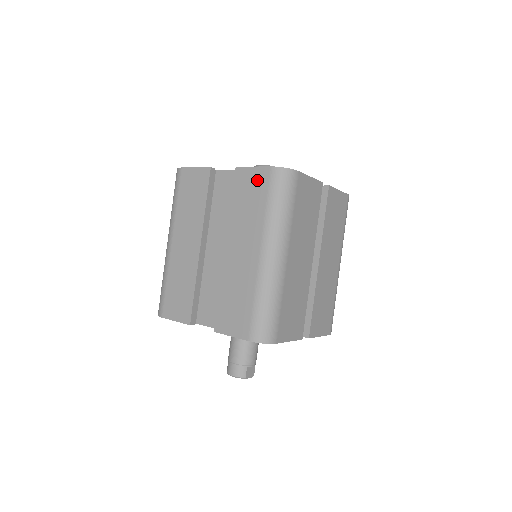
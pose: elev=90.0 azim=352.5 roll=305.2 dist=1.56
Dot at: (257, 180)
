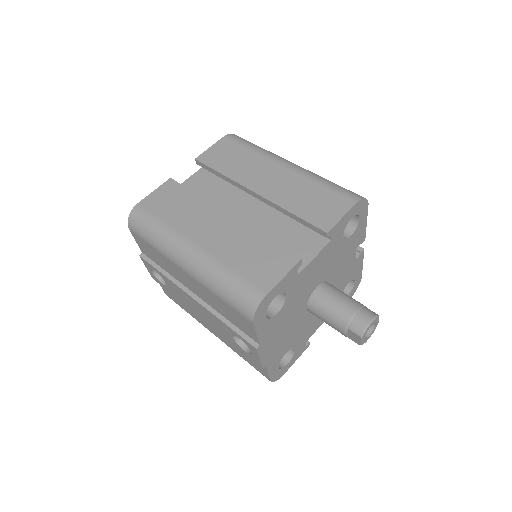
Dot at: (223, 148)
